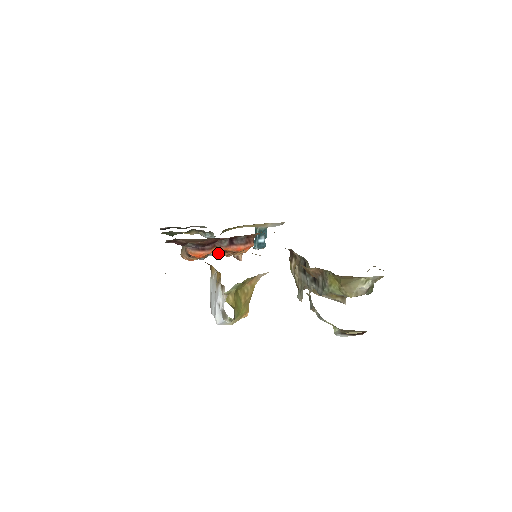
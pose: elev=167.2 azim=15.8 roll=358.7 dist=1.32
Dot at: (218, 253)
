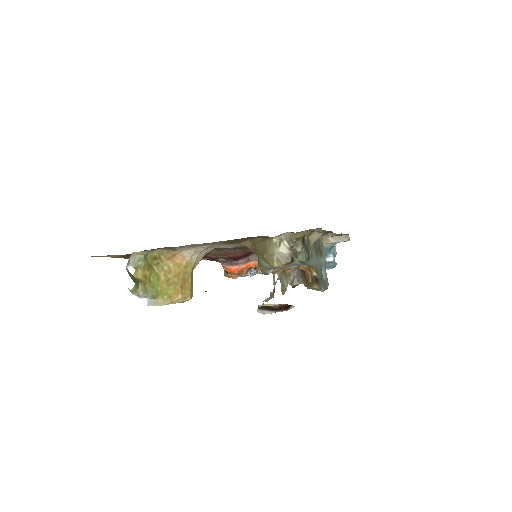
Dot at: occluded
